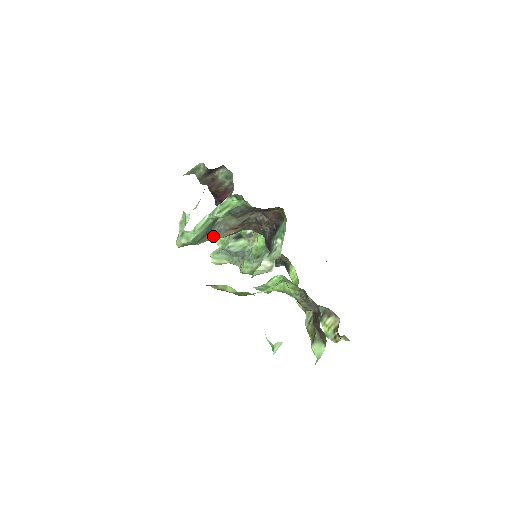
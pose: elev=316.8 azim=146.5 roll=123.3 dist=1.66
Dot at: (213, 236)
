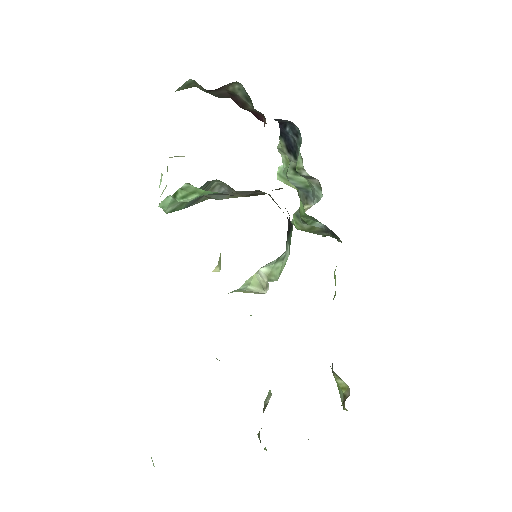
Dot at: (216, 197)
